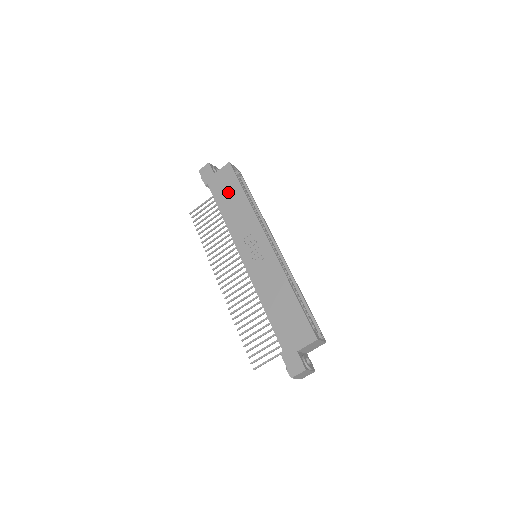
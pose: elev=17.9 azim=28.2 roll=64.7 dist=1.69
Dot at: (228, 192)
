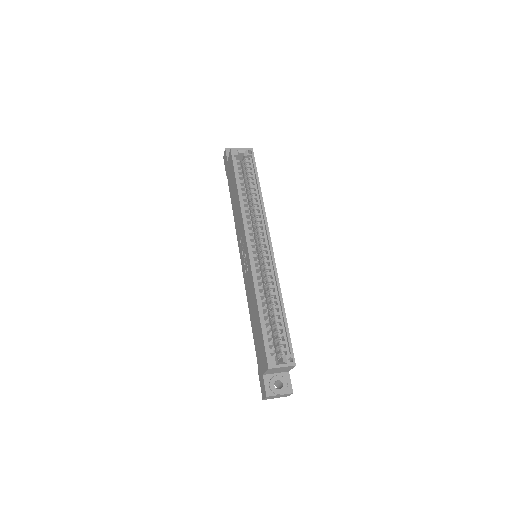
Dot at: (232, 185)
